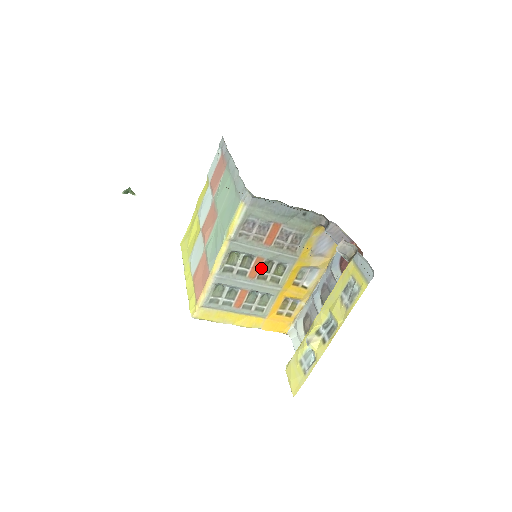
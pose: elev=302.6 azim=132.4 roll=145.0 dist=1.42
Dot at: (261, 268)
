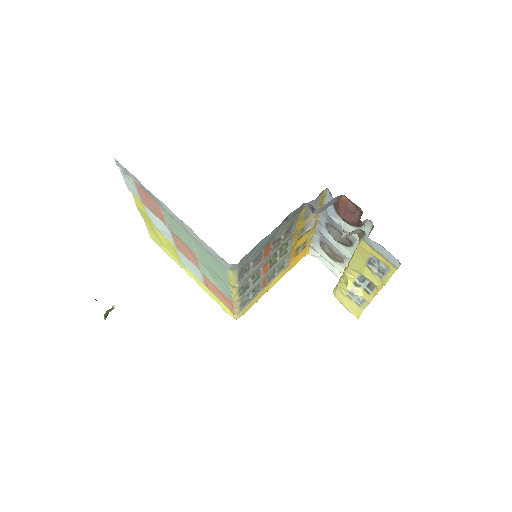
Dot at: (269, 263)
